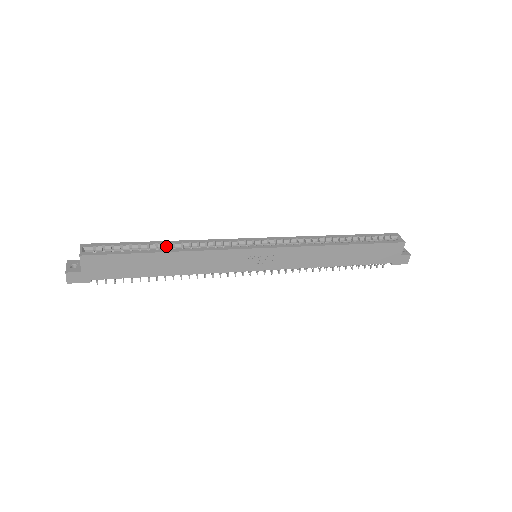
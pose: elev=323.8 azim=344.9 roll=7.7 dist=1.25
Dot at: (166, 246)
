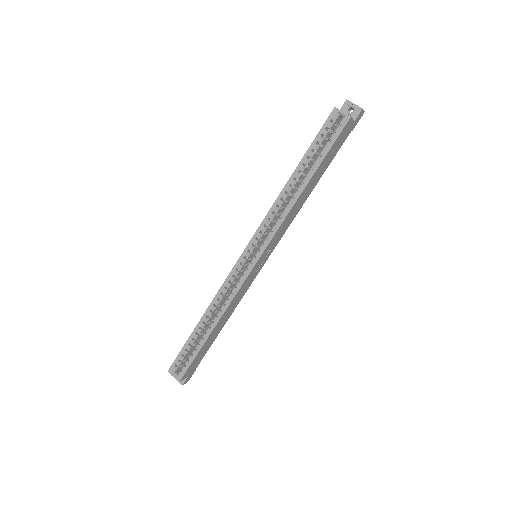
Dot at: (205, 321)
